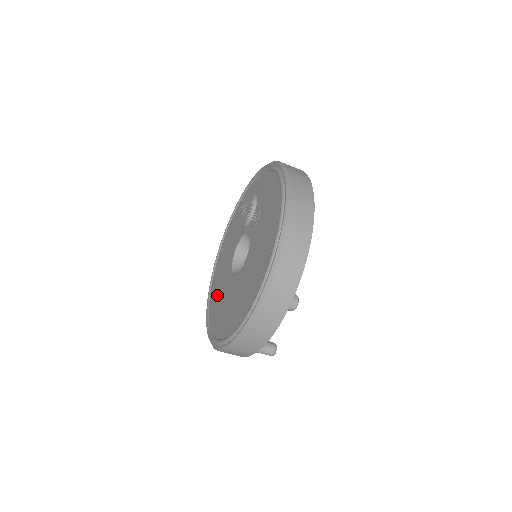
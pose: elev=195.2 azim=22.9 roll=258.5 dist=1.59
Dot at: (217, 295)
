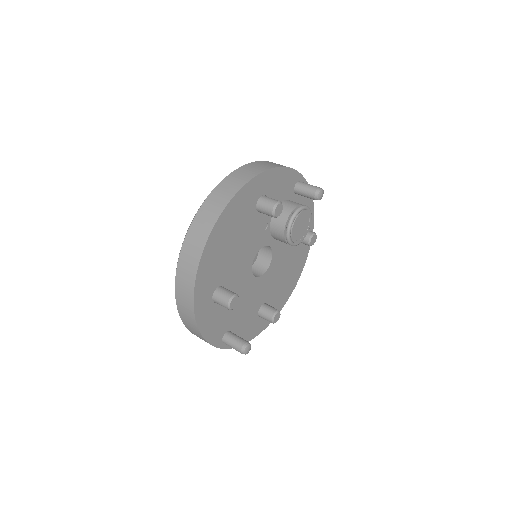
Dot at: occluded
